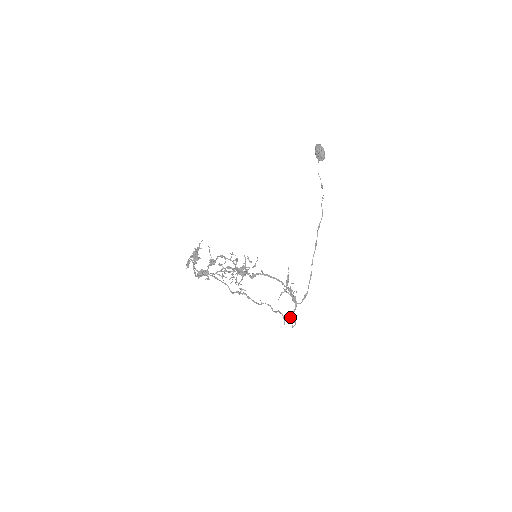
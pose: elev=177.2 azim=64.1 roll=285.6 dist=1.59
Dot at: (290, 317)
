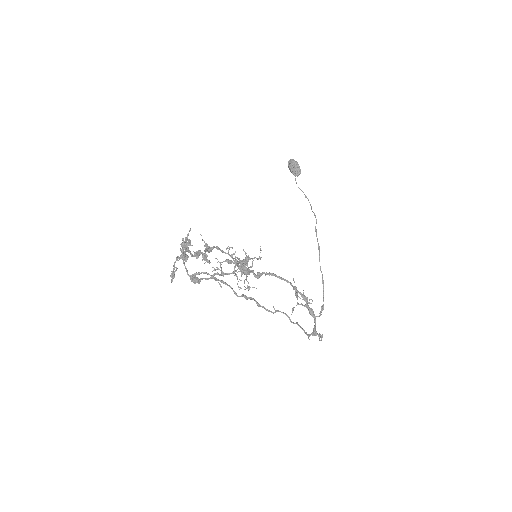
Dot at: (312, 333)
